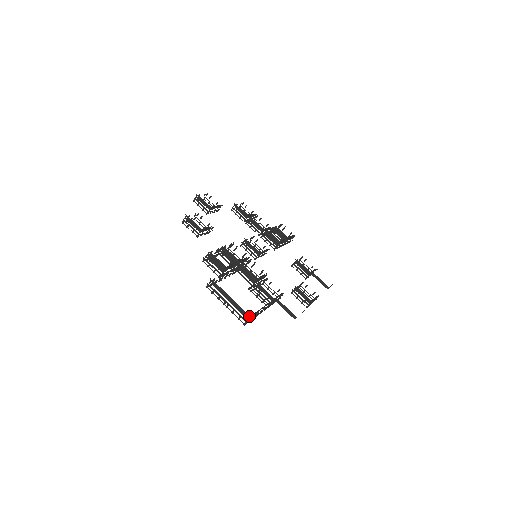
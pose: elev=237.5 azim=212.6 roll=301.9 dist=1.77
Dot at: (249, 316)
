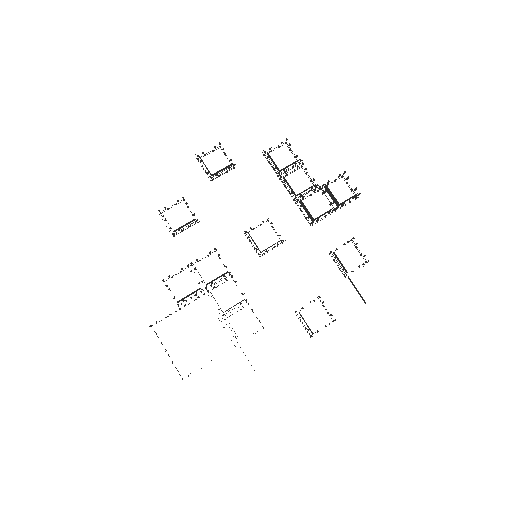
Dot at: occluded
